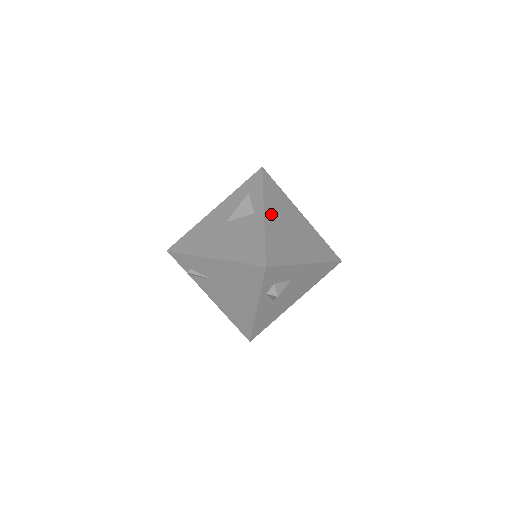
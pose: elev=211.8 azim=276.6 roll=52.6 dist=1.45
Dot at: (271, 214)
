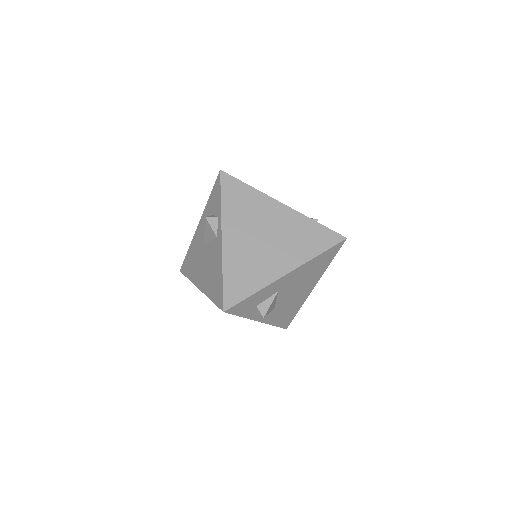
Dot at: (232, 234)
